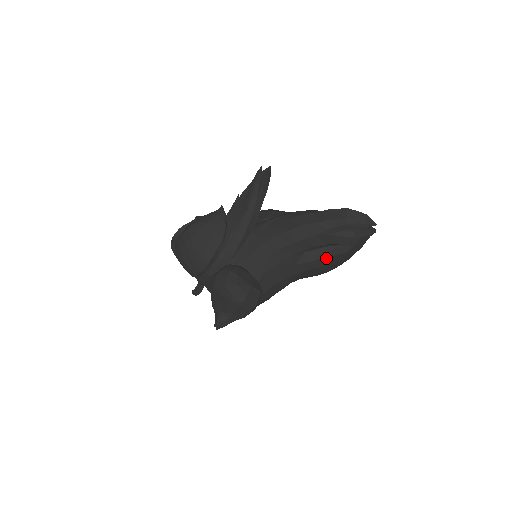
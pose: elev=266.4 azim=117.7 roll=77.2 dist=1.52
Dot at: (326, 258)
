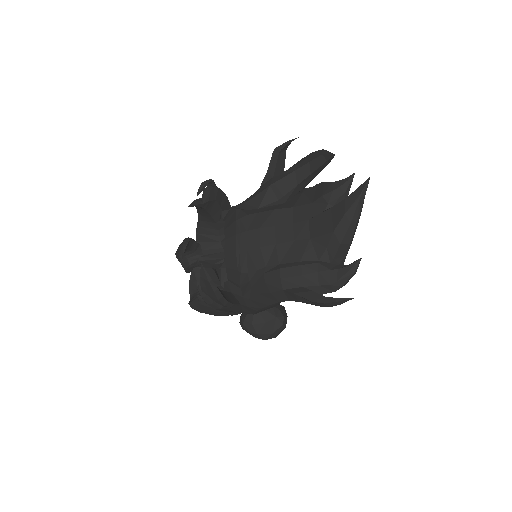
Dot at: occluded
